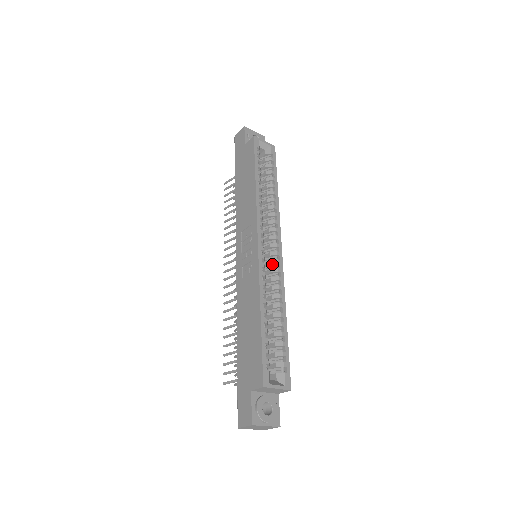
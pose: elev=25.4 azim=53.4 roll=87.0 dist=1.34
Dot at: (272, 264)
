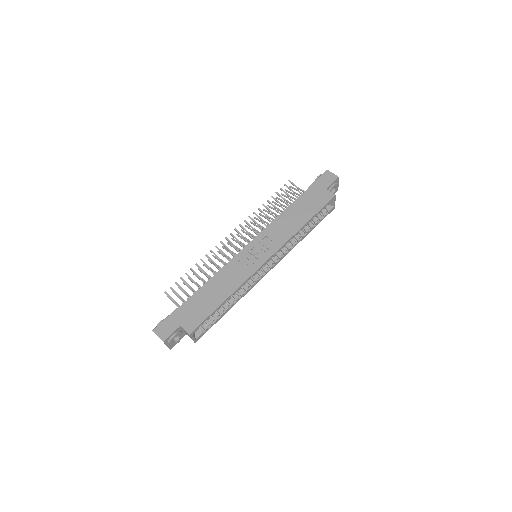
Dot at: (258, 273)
